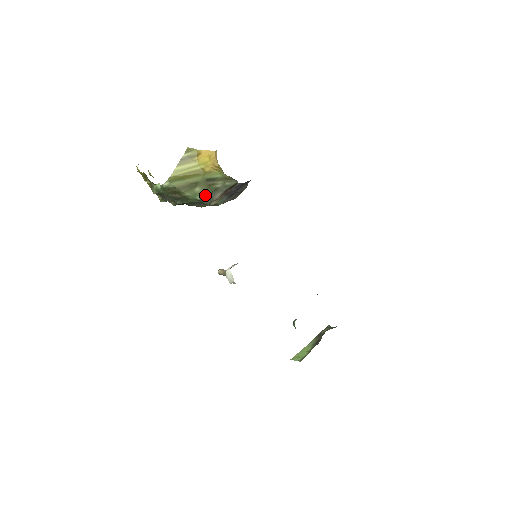
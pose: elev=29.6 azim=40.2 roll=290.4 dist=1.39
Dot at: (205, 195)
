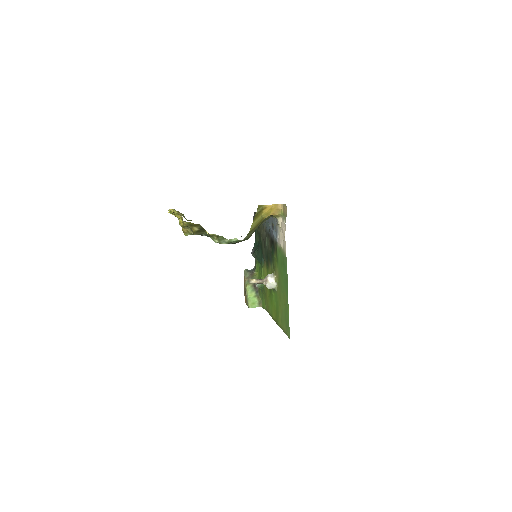
Dot at: occluded
